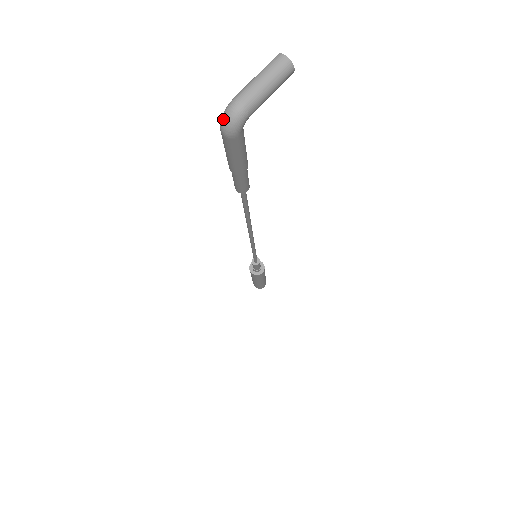
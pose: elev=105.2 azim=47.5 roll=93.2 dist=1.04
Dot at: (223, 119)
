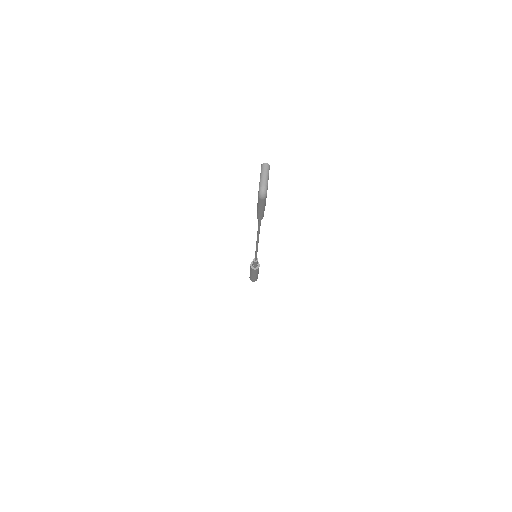
Dot at: (261, 194)
